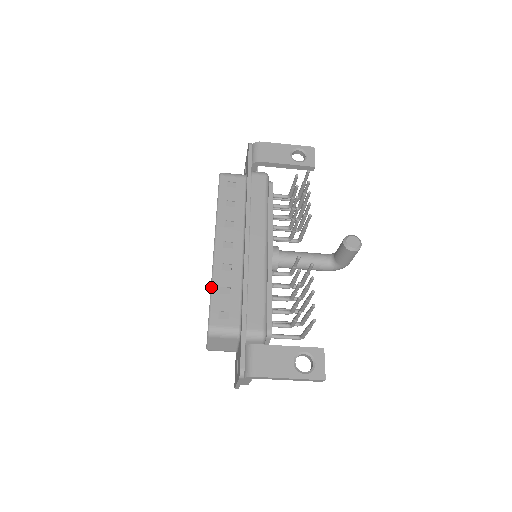
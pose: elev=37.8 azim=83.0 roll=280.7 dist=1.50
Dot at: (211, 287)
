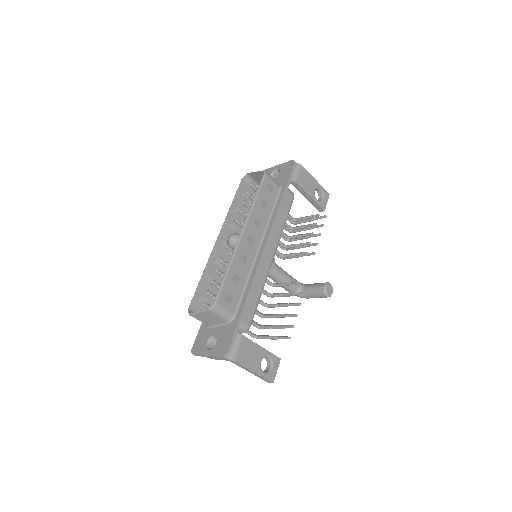
Dot at: (227, 270)
